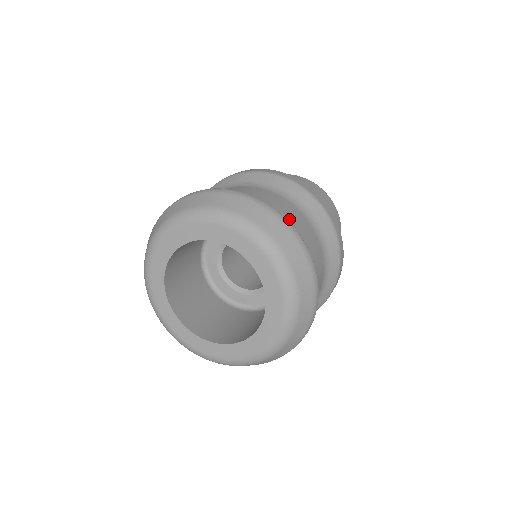
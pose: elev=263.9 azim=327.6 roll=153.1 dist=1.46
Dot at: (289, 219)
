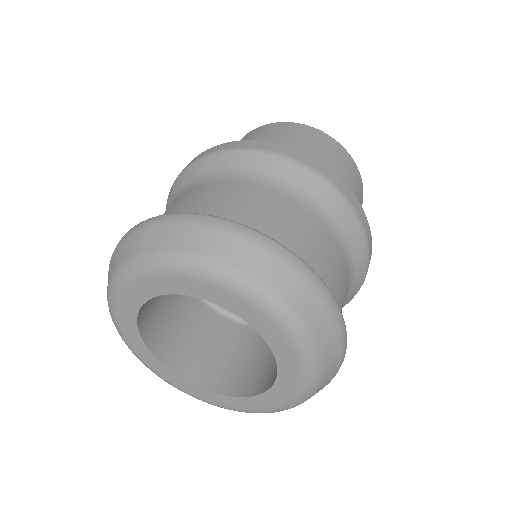
Dot at: (219, 205)
